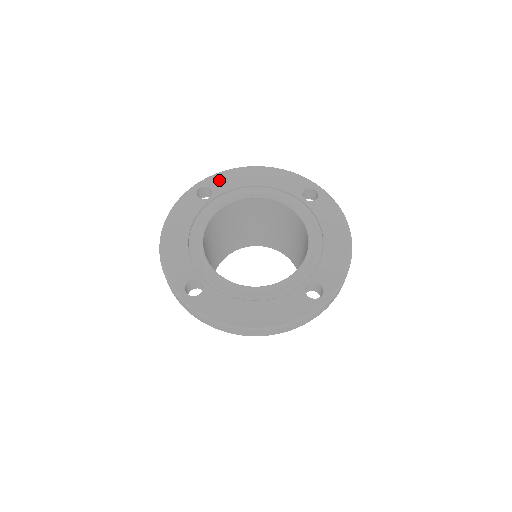
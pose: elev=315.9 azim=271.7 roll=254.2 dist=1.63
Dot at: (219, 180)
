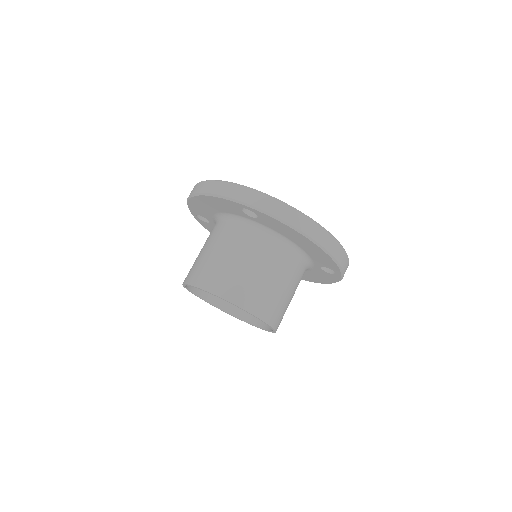
Dot at: occluded
